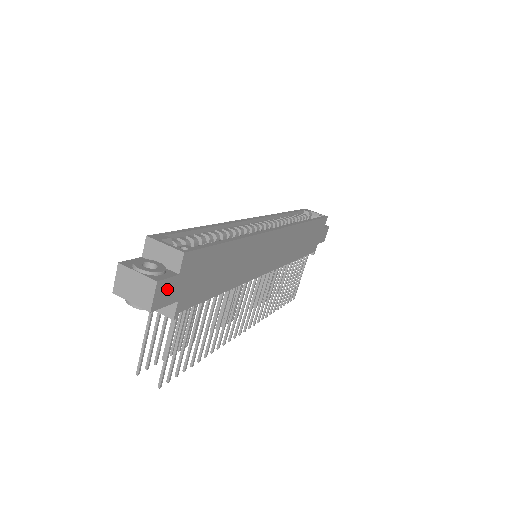
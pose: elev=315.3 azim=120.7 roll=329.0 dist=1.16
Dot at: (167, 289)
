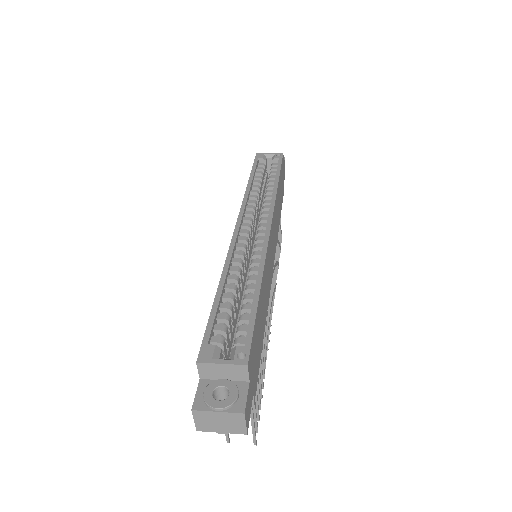
Dot at: (248, 403)
